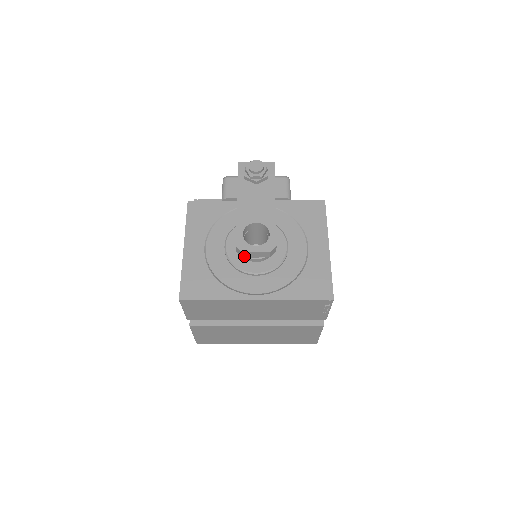
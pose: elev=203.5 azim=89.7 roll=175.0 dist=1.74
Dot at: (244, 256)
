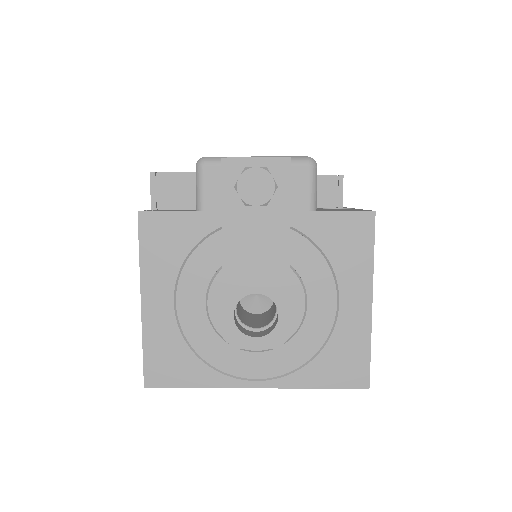
Dot at: occluded
